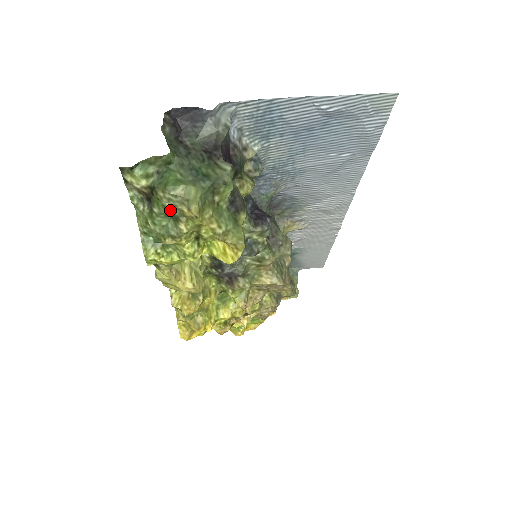
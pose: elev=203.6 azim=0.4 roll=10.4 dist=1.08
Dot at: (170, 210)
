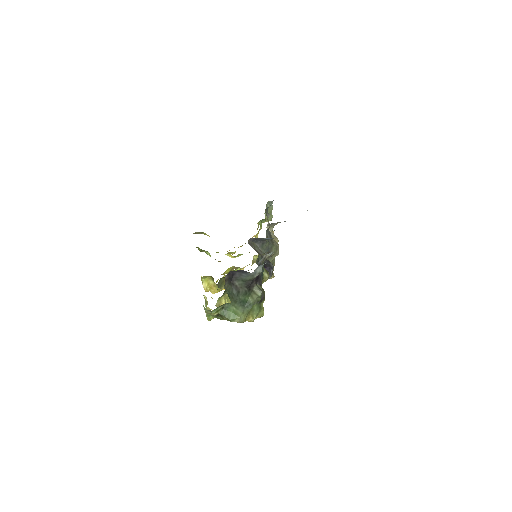
Dot at: occluded
